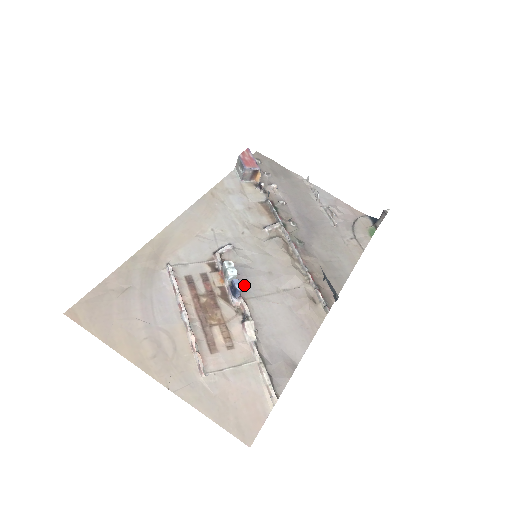
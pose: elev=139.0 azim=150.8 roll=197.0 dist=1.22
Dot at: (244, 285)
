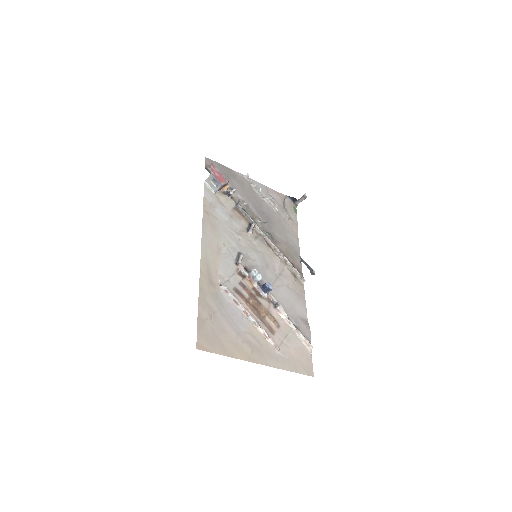
Dot at: (262, 281)
